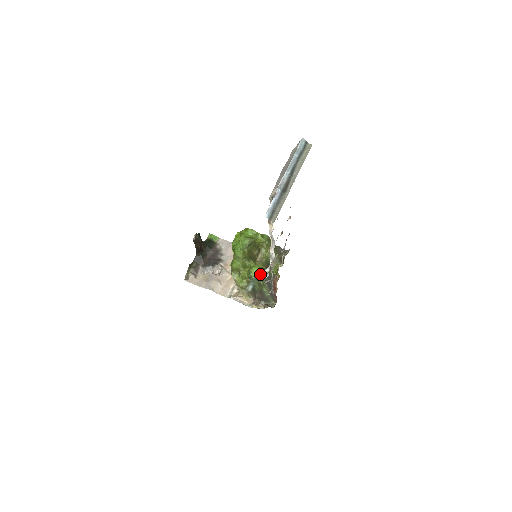
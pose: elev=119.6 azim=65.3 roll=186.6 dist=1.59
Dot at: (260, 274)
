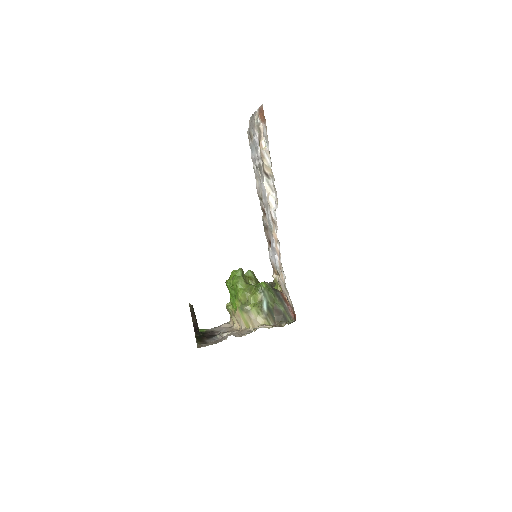
Dot at: occluded
